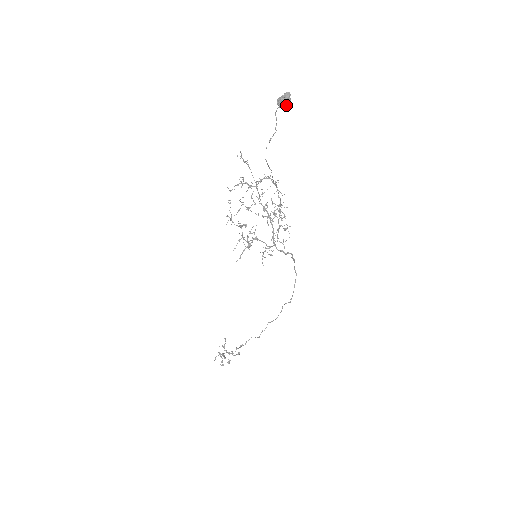
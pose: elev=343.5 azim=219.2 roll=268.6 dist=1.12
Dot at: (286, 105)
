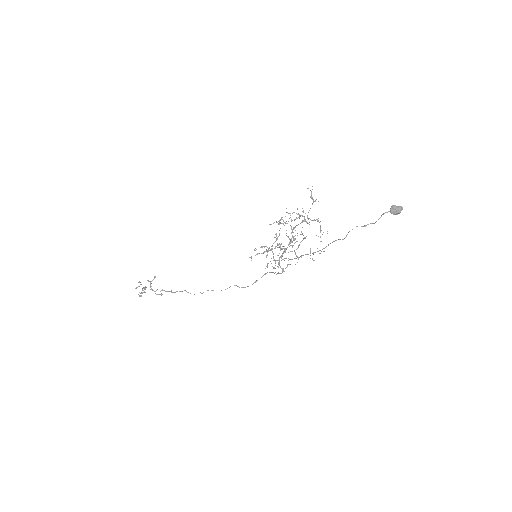
Dot at: (395, 214)
